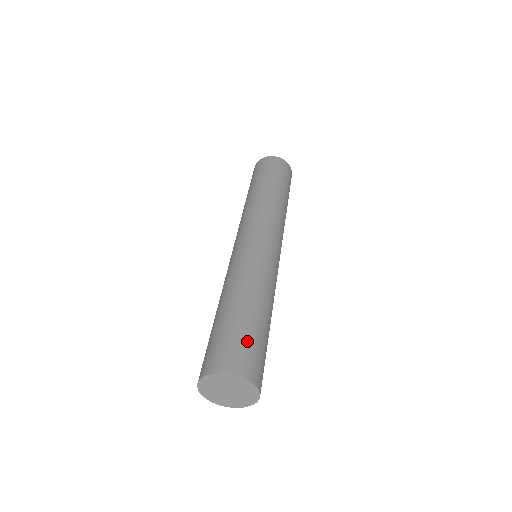
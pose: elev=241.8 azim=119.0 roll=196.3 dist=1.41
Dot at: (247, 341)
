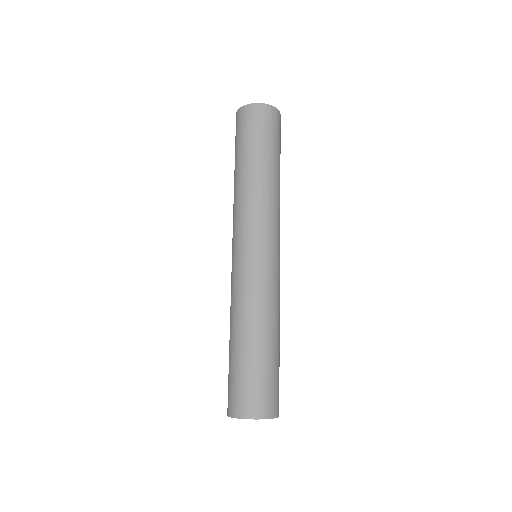
Dot at: (252, 382)
